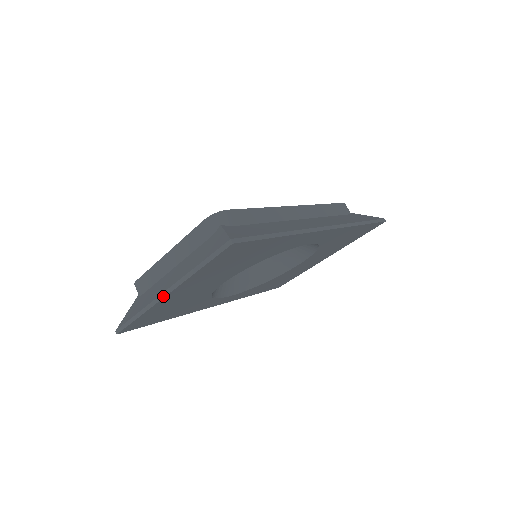
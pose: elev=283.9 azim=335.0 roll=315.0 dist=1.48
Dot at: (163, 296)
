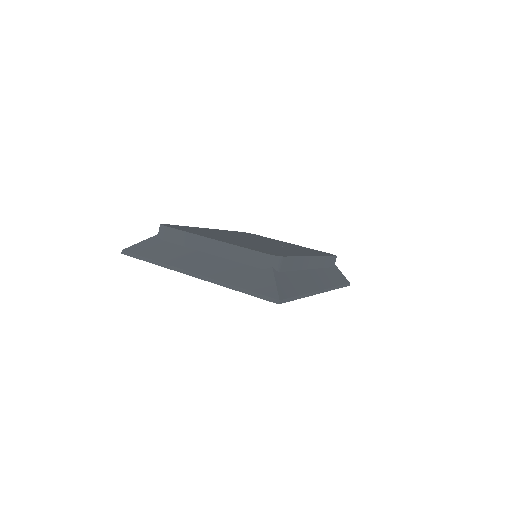
Dot at: (190, 274)
